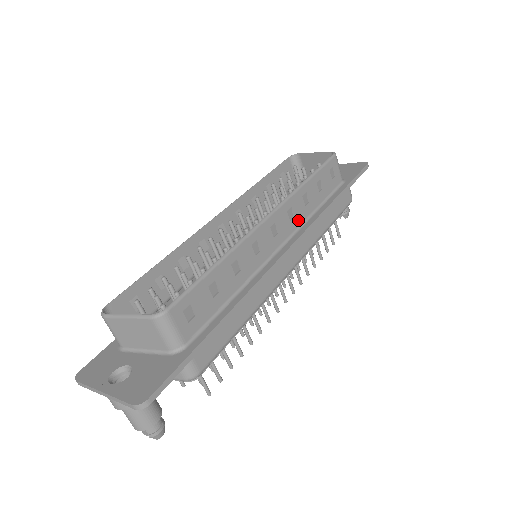
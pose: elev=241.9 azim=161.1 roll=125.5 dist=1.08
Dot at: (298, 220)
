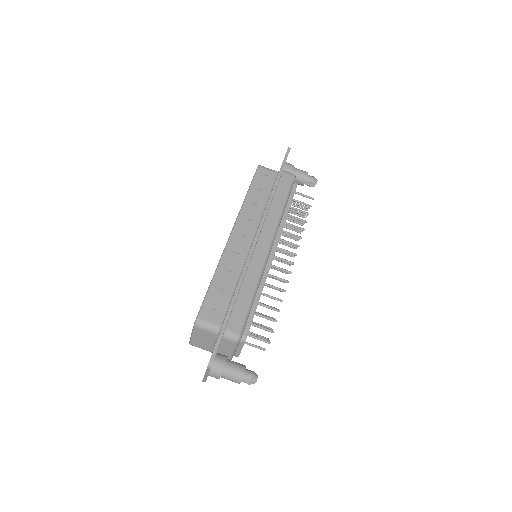
Dot at: (256, 220)
